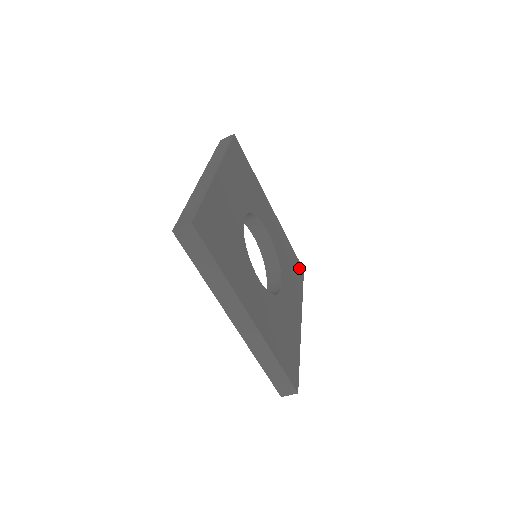
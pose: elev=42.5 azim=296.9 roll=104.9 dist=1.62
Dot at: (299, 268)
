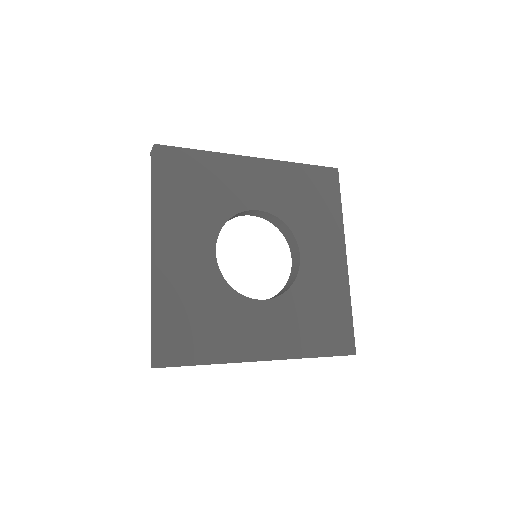
Dot at: (328, 179)
